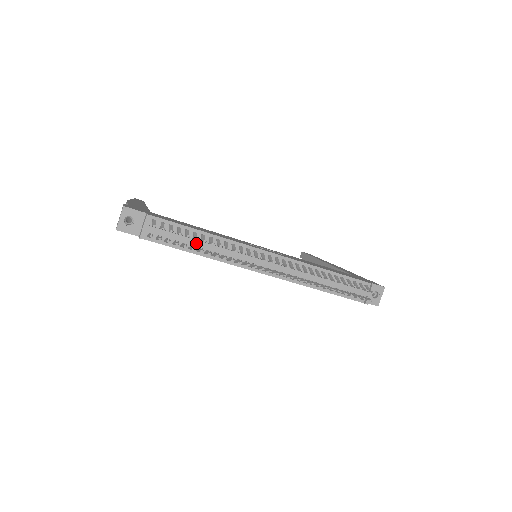
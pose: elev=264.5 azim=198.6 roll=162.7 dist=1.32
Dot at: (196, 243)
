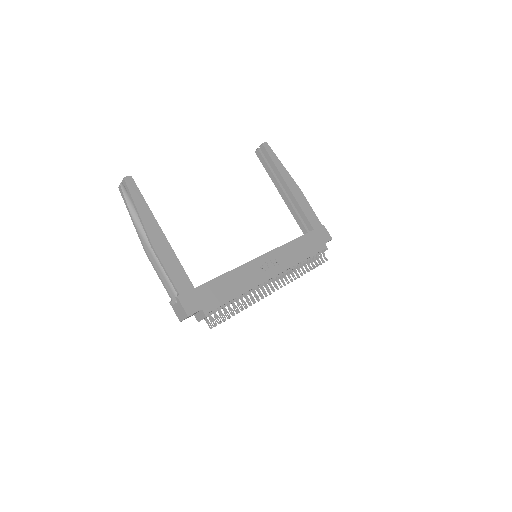
Dot at: occluded
